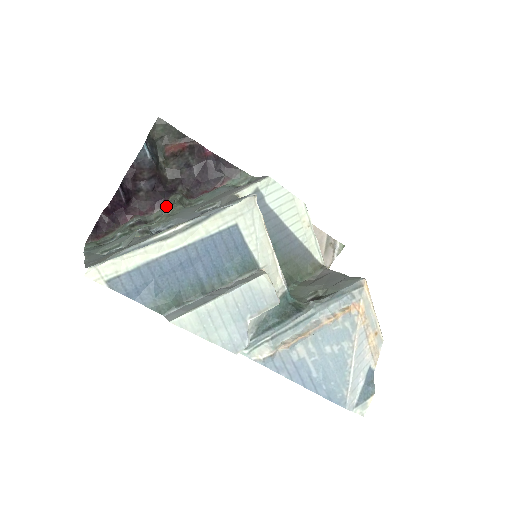
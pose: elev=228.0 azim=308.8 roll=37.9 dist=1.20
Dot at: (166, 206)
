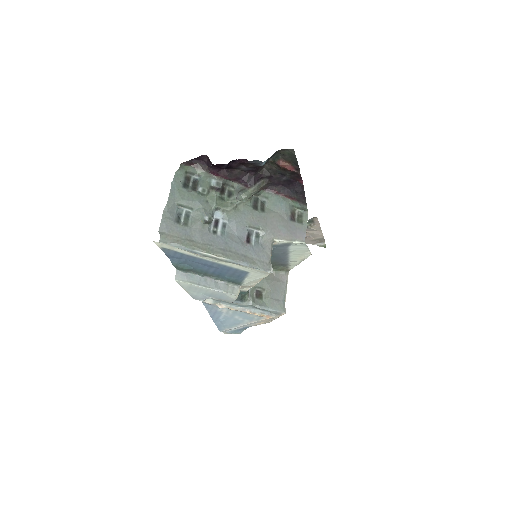
Dot at: (240, 197)
